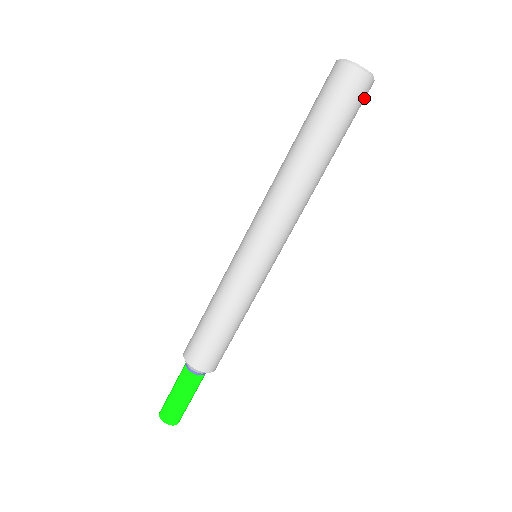
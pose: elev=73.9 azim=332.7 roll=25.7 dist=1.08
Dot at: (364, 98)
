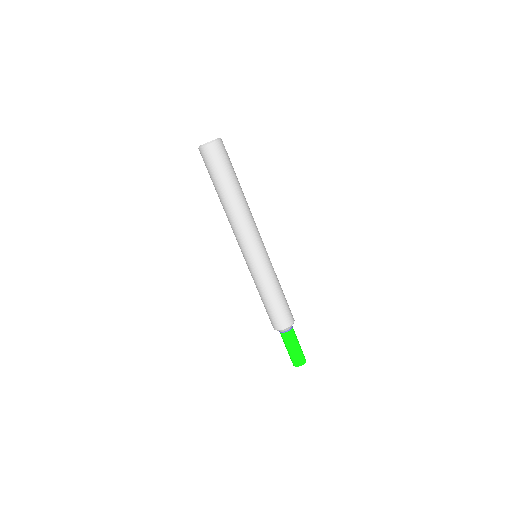
Dot at: (225, 150)
